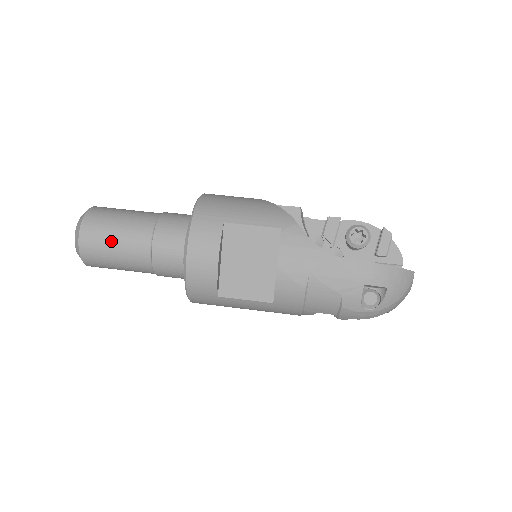
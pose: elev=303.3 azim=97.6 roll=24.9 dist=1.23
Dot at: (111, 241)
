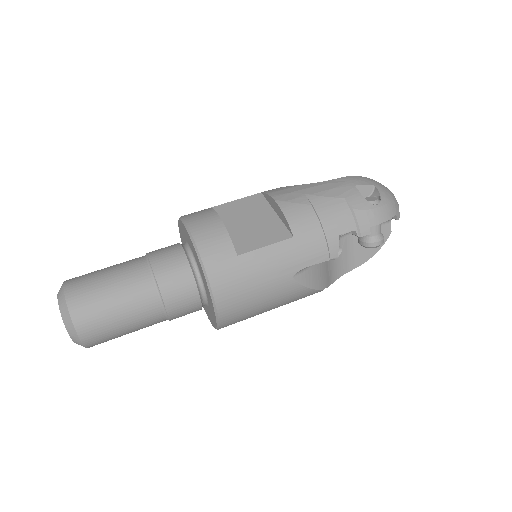
Dot at: (103, 276)
